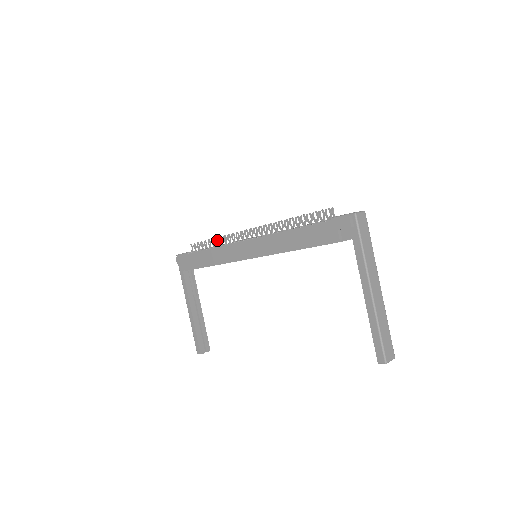
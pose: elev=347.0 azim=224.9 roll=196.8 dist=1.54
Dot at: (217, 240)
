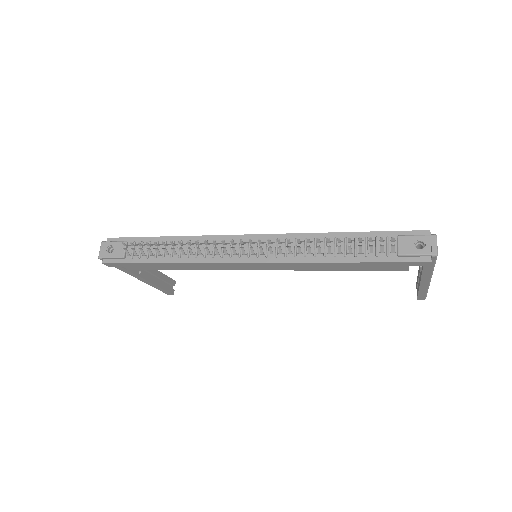
Dot at: occluded
